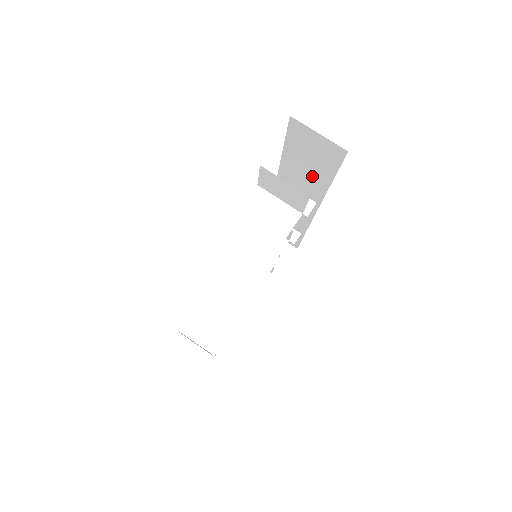
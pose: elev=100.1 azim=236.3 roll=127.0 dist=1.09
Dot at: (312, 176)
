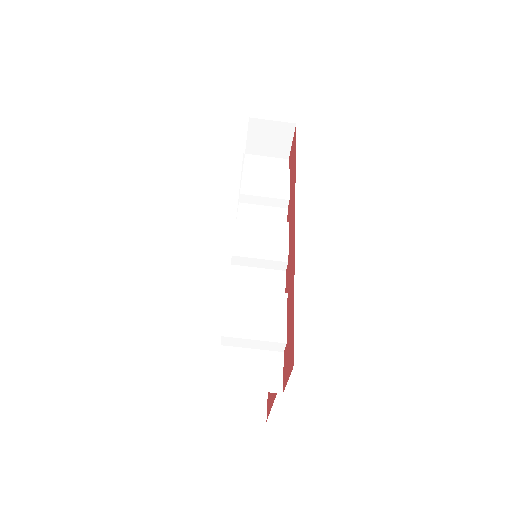
Dot at: occluded
